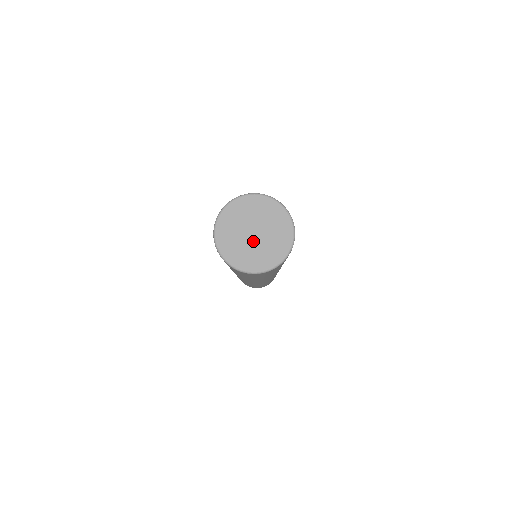
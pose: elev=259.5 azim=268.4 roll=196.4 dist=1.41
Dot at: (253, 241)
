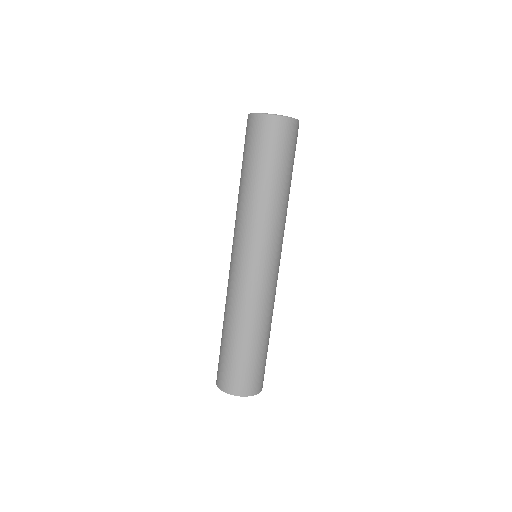
Dot at: occluded
